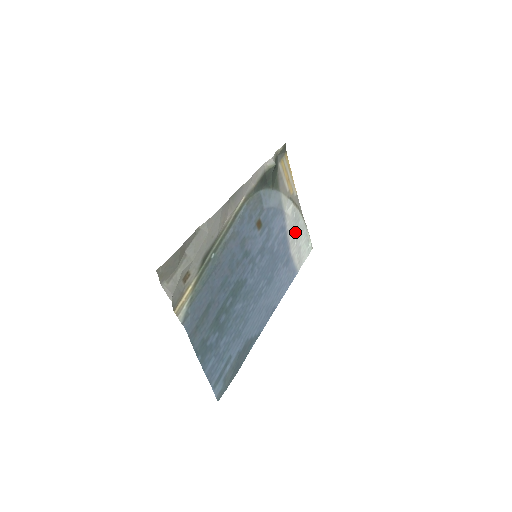
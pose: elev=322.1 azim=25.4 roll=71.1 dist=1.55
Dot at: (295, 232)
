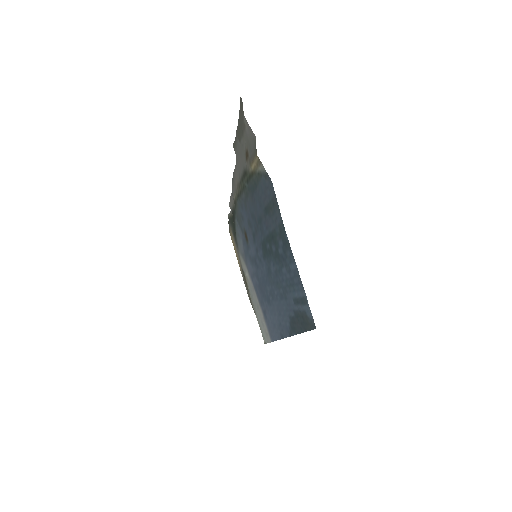
Dot at: (255, 301)
